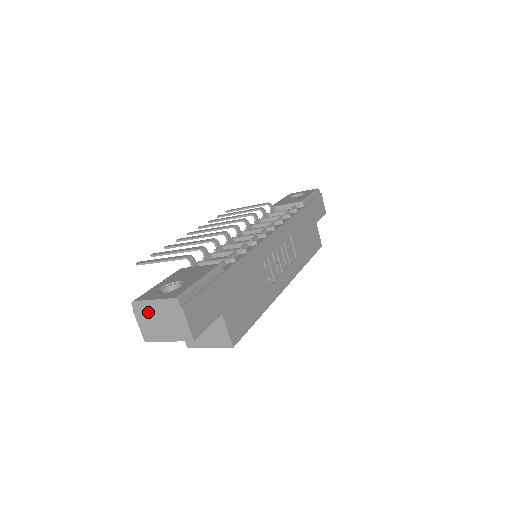
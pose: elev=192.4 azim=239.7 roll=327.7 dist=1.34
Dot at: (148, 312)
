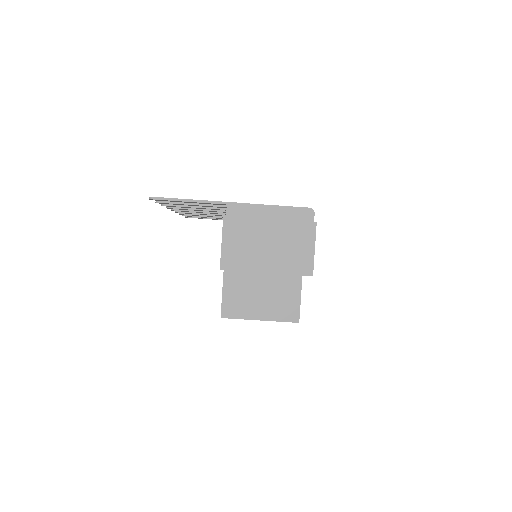
Dot at: (252, 222)
